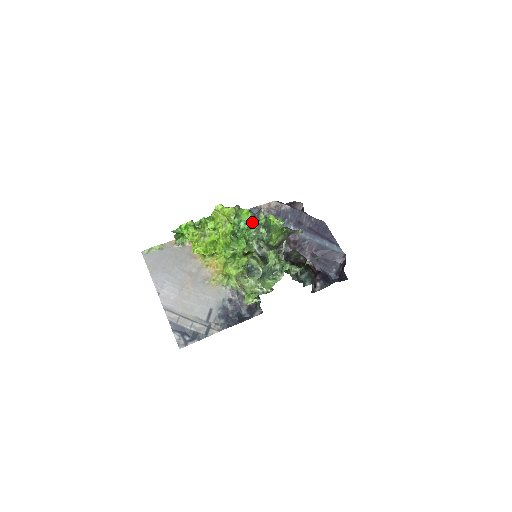
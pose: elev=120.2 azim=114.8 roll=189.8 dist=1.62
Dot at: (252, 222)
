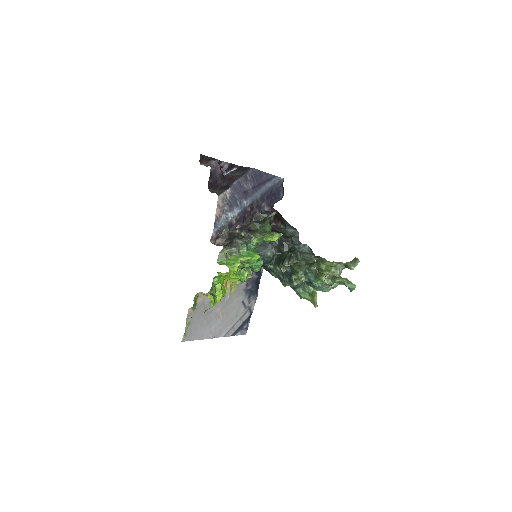
Dot at: (252, 251)
